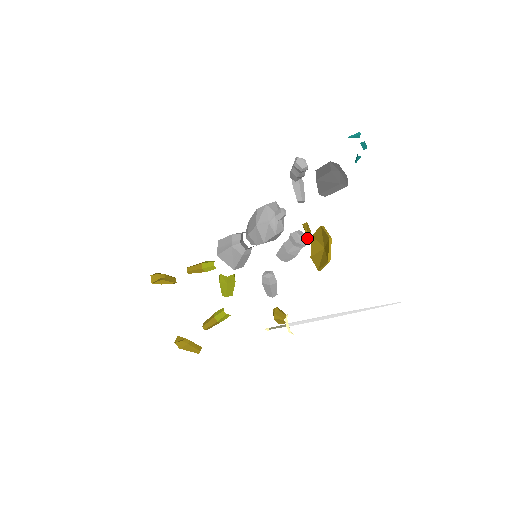
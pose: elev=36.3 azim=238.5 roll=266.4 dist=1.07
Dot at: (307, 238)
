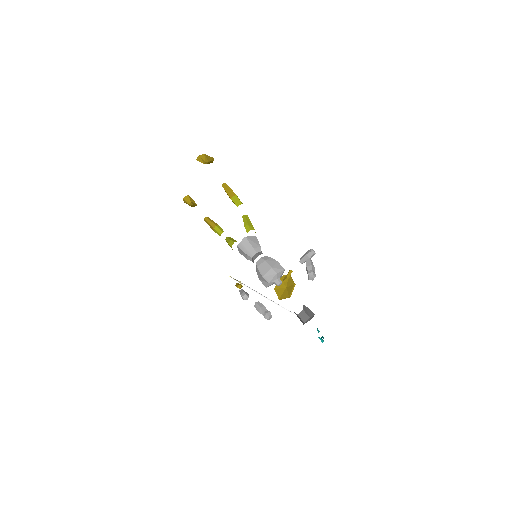
Dot at: occluded
